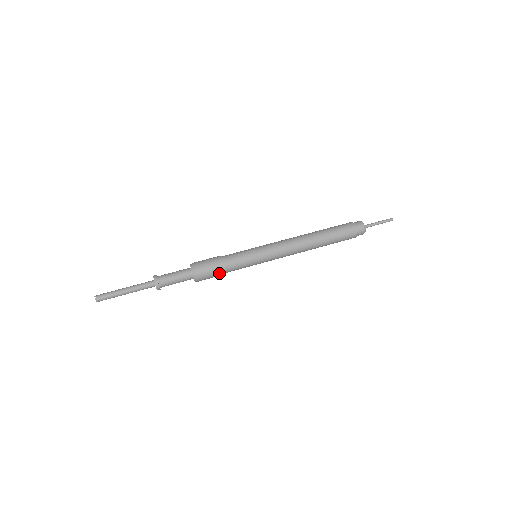
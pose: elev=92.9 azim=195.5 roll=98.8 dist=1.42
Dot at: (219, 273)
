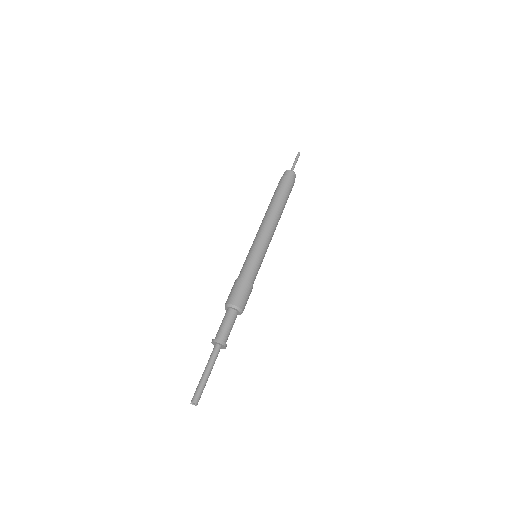
Dot at: occluded
